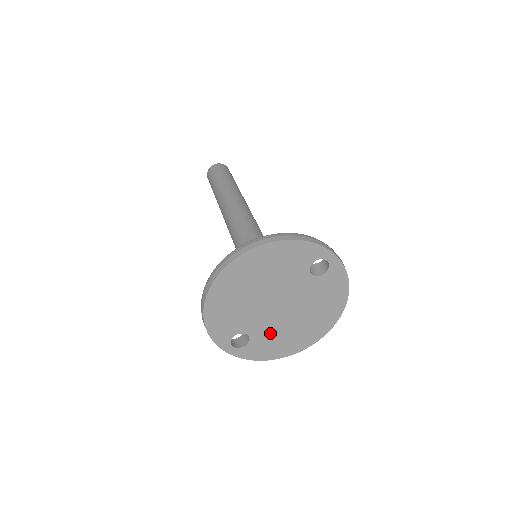
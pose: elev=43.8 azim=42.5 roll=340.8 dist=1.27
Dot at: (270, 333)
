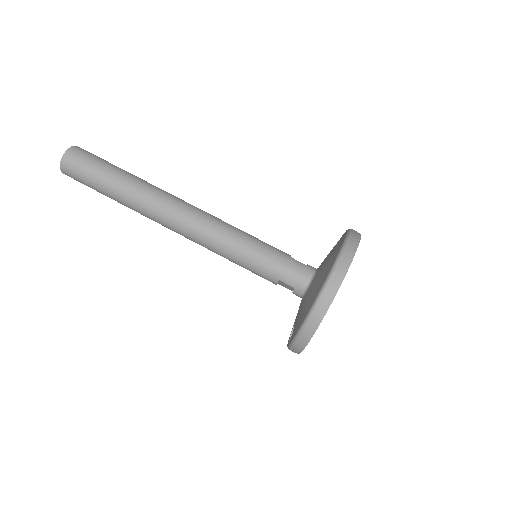
Dot at: occluded
